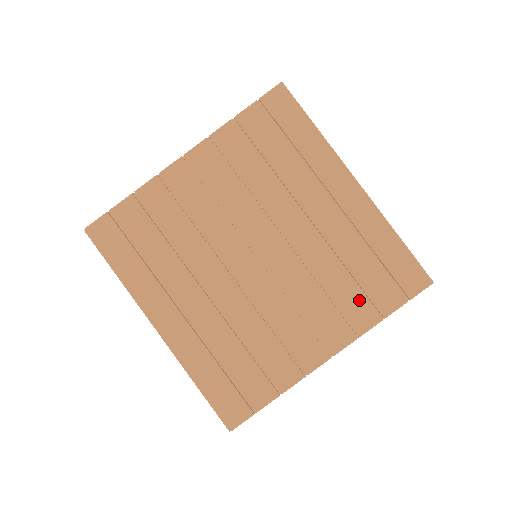
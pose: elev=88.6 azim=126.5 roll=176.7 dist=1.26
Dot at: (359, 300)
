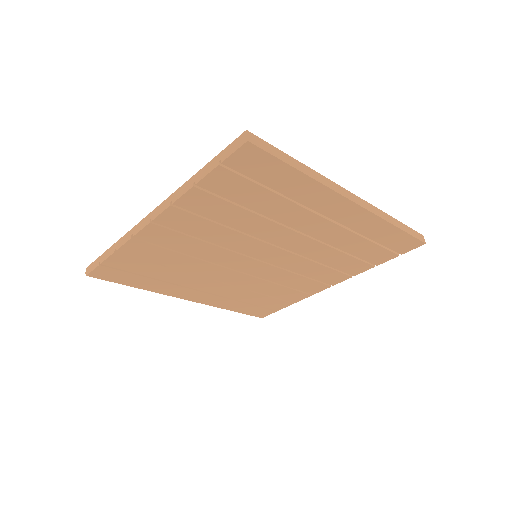
Dot at: (355, 262)
